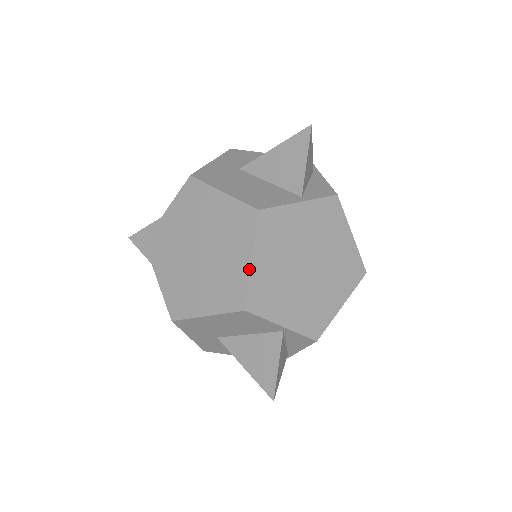
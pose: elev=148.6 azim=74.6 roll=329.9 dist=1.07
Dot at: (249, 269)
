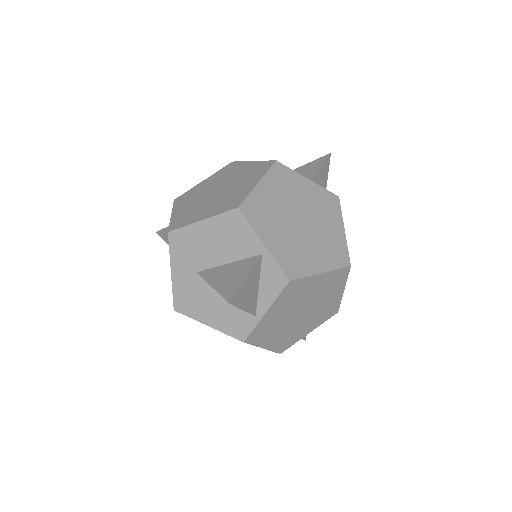
Dot at: (254, 187)
